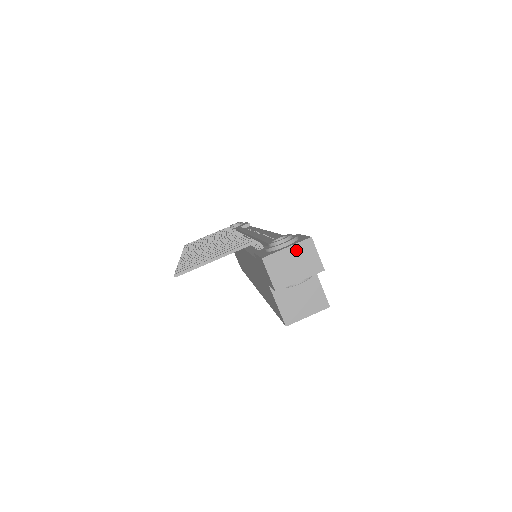
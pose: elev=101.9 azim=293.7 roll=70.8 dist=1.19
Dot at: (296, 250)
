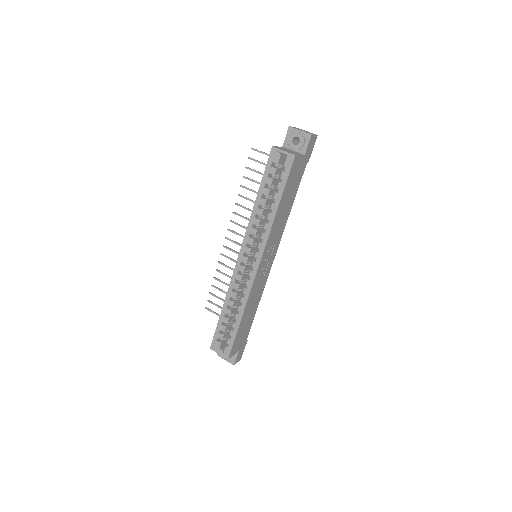
Dot at: (309, 132)
